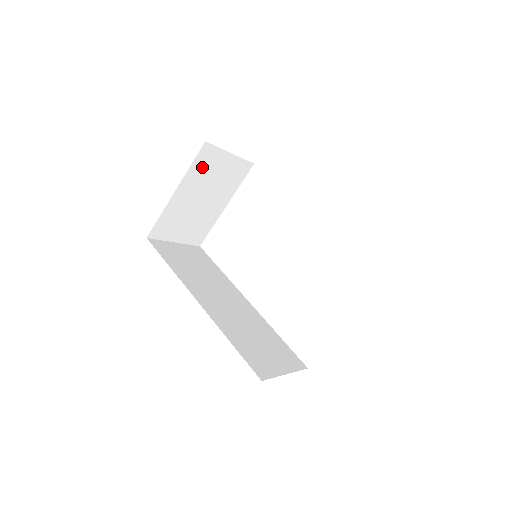
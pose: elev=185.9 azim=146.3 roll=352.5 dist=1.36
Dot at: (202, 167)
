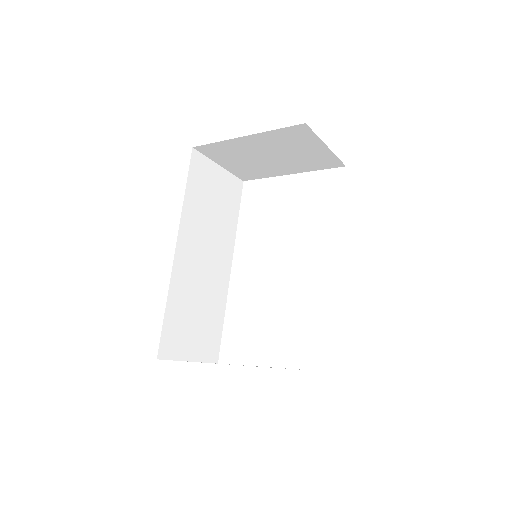
Dot at: (287, 137)
